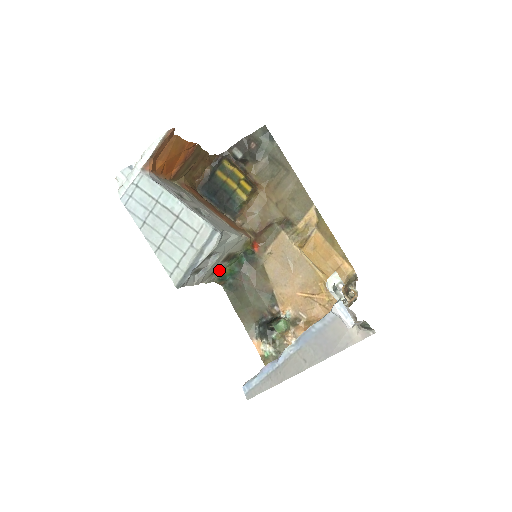
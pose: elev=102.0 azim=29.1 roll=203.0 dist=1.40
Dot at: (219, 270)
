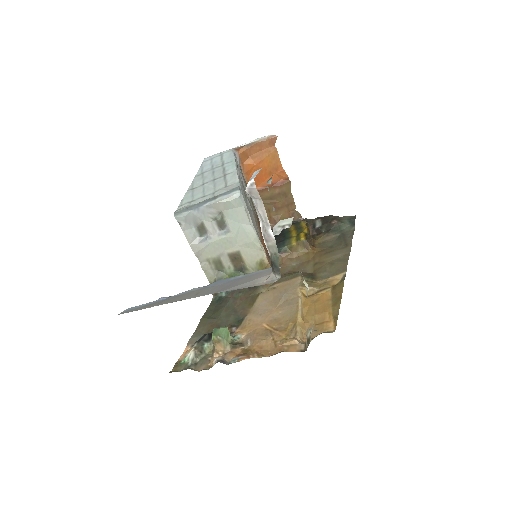
Dot at: (222, 272)
